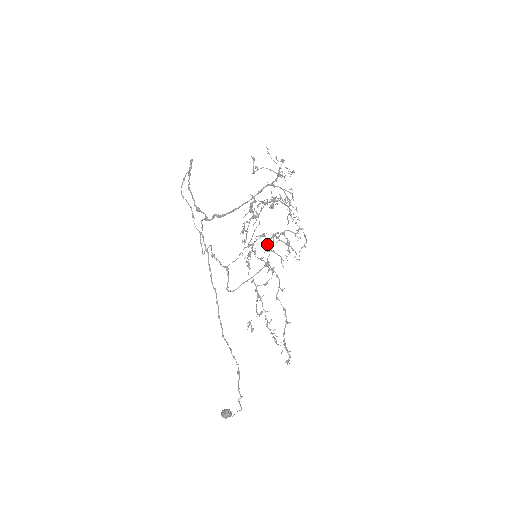
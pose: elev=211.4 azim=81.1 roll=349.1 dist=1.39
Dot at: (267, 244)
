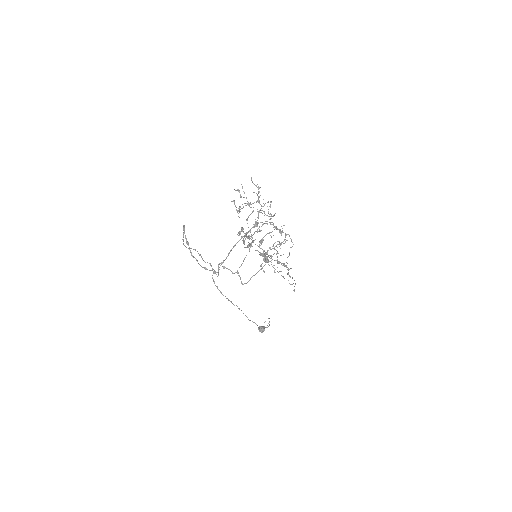
Dot at: (263, 258)
